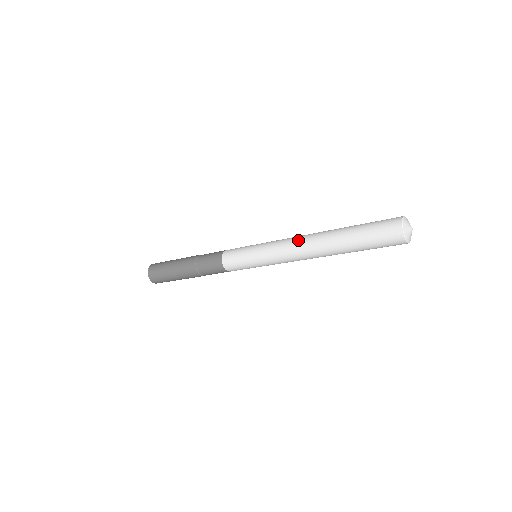
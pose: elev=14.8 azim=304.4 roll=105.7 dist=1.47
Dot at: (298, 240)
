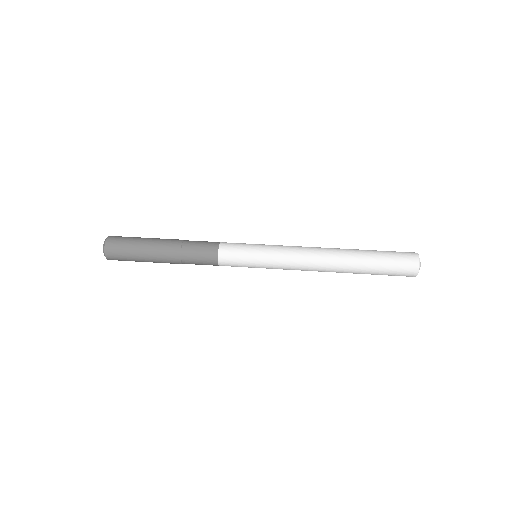
Dot at: (314, 264)
